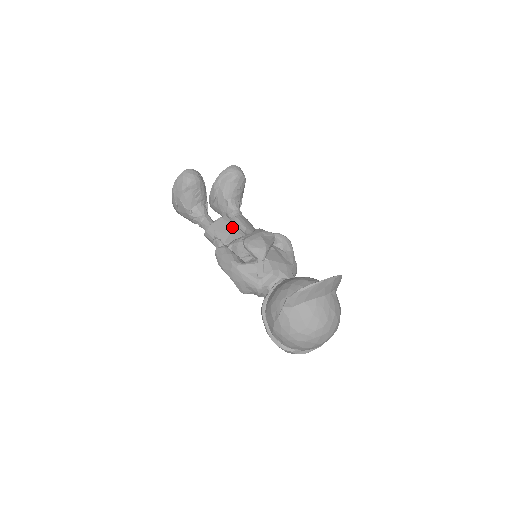
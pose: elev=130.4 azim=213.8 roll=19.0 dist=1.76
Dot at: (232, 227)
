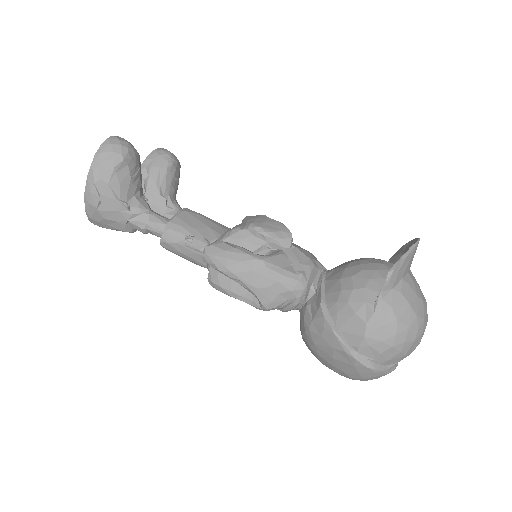
Dot at: (206, 220)
